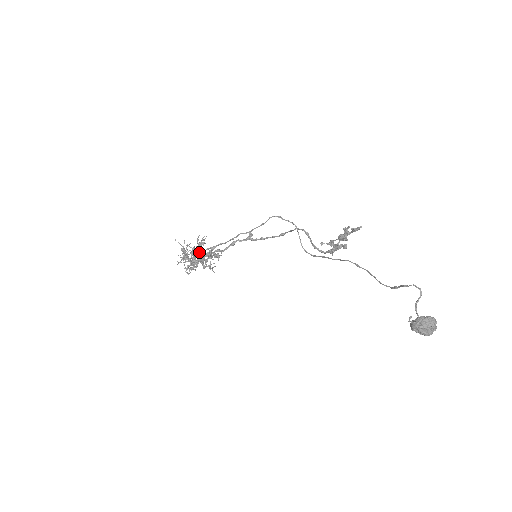
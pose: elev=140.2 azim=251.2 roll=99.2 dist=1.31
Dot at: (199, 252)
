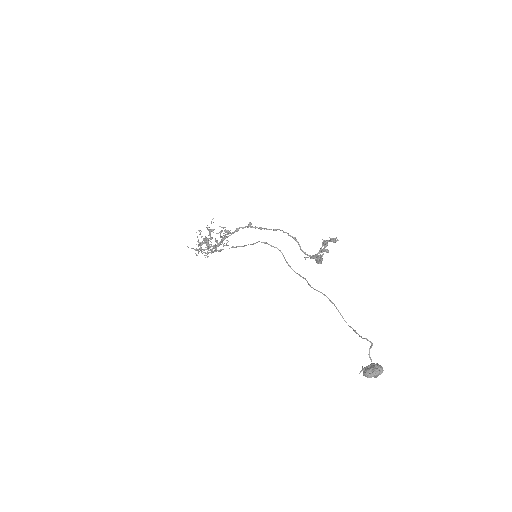
Dot at: (211, 238)
